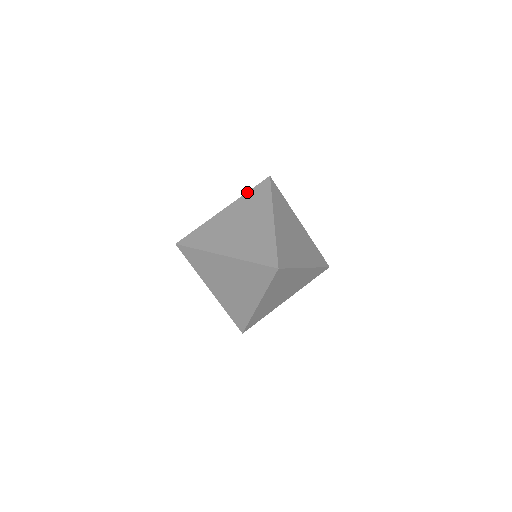
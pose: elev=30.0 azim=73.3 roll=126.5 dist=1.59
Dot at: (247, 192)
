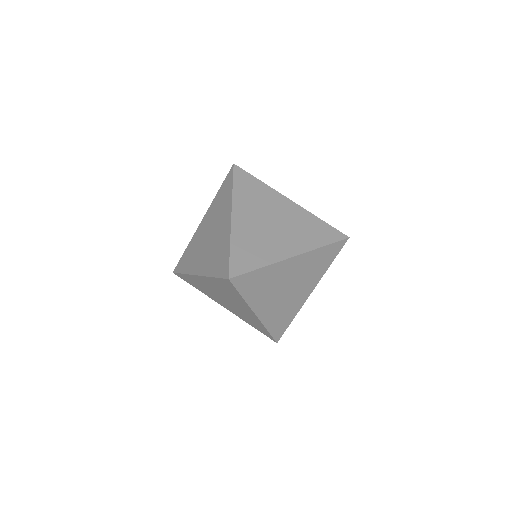
Dot at: (217, 192)
